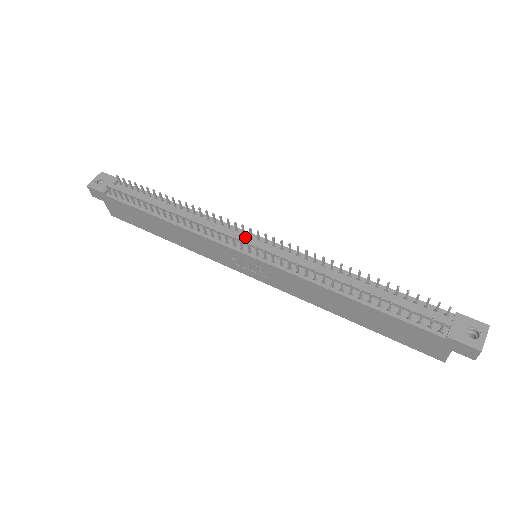
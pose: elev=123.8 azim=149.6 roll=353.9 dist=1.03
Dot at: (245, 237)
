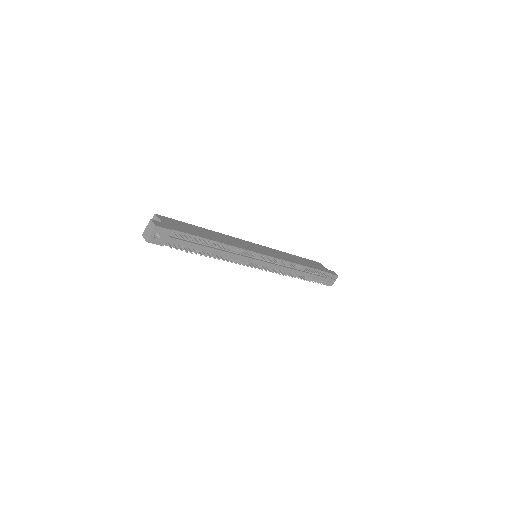
Dot at: (257, 257)
